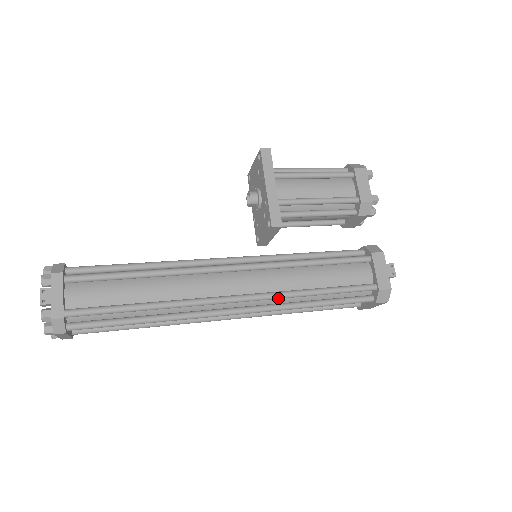
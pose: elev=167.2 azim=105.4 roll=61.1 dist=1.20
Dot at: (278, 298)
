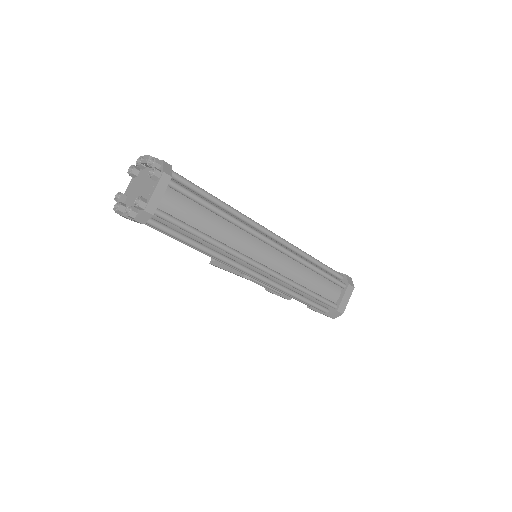
Dot at: (295, 248)
